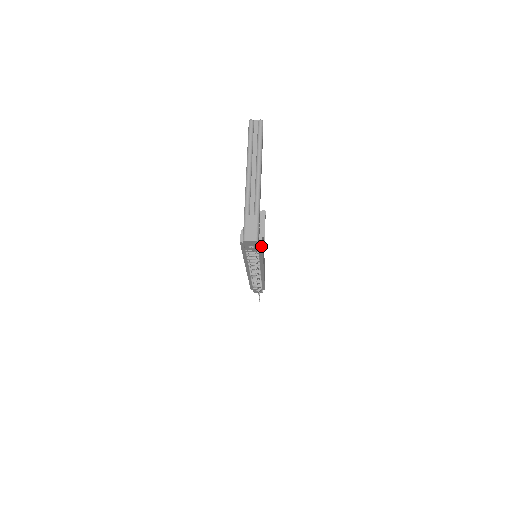
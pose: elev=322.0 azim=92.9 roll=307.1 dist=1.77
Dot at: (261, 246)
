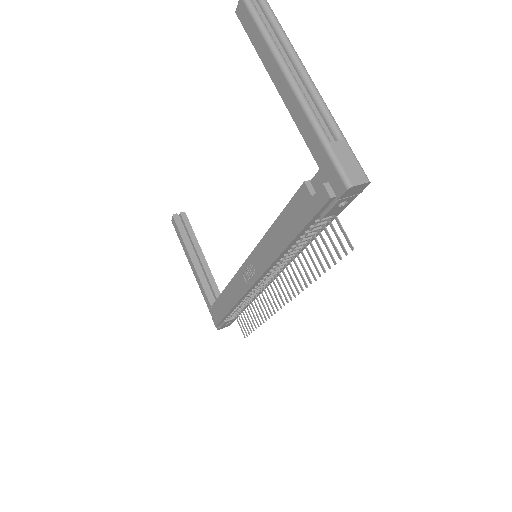
Dot at: occluded
